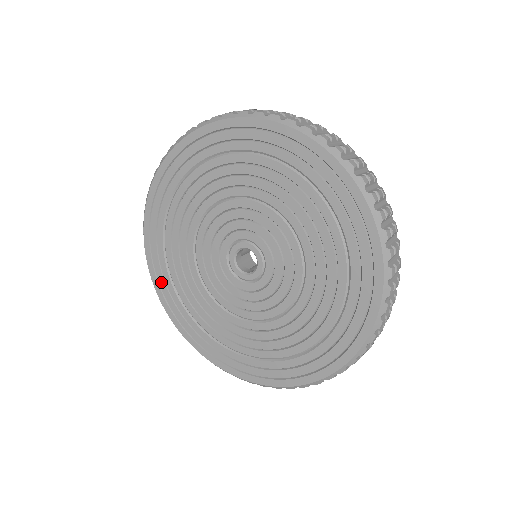
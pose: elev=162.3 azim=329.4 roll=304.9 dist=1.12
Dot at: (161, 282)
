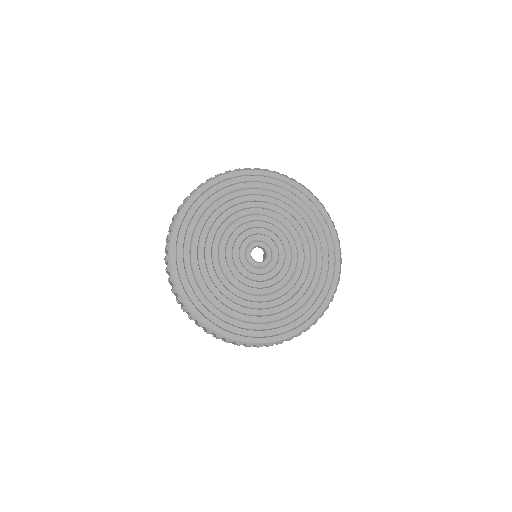
Dot at: (192, 297)
